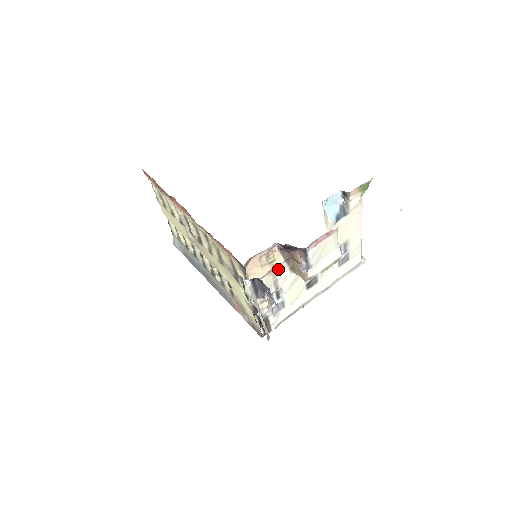
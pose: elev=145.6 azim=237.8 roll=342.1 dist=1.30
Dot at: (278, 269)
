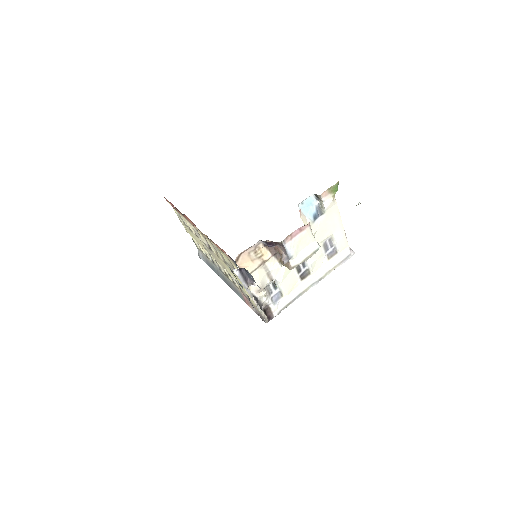
Dot at: (268, 263)
